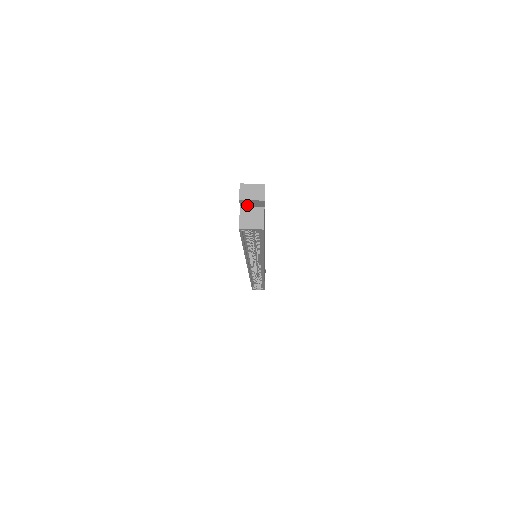
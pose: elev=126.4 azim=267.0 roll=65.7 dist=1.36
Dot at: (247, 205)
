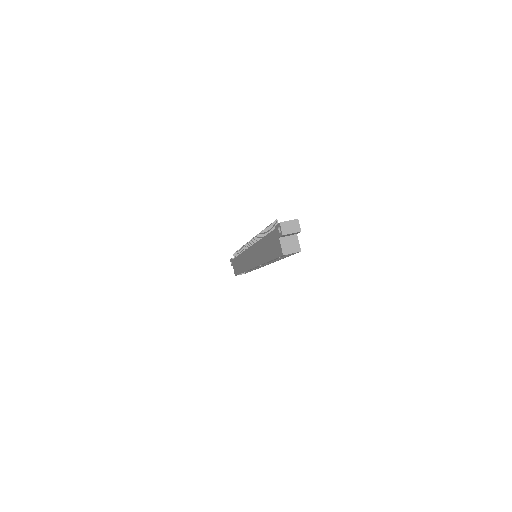
Dot at: (285, 236)
